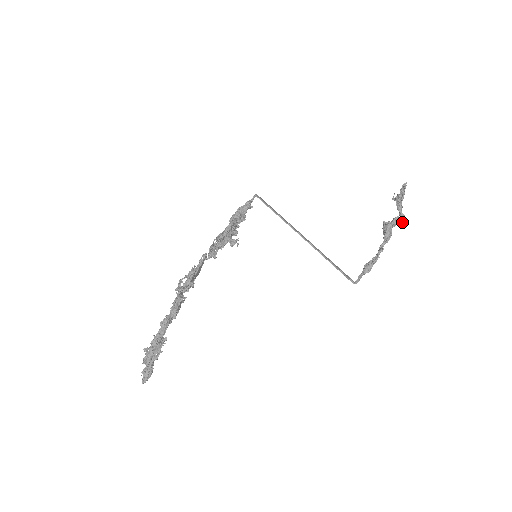
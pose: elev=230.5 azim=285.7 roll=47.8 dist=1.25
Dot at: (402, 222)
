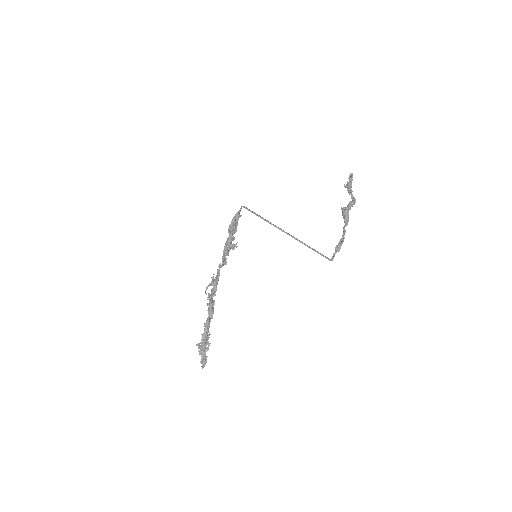
Dot at: (354, 204)
